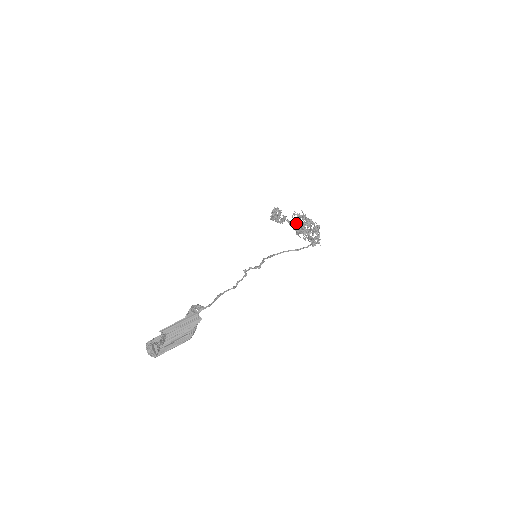
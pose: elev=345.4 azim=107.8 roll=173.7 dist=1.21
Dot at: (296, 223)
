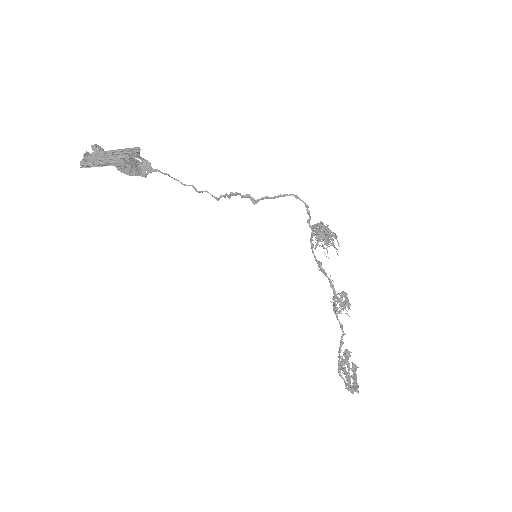
Dot at: (336, 295)
